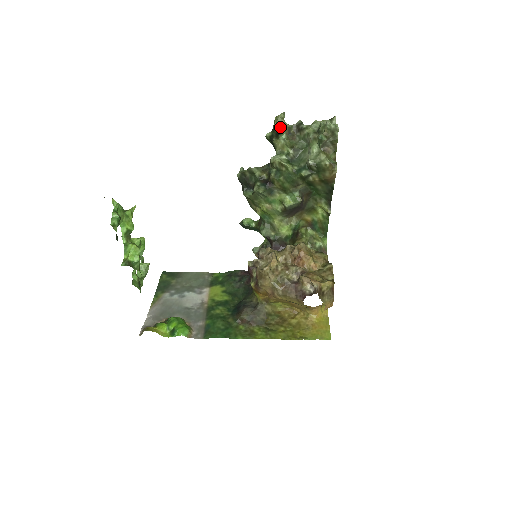
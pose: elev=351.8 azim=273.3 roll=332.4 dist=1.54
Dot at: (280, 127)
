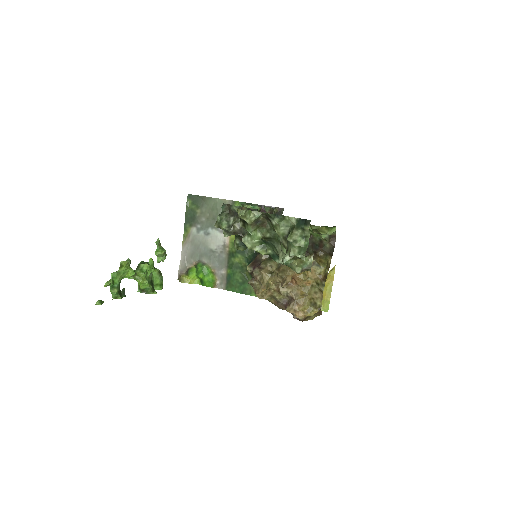
Dot at: occluded
